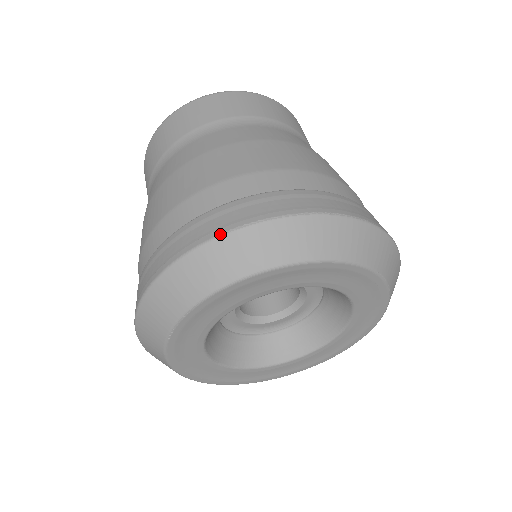
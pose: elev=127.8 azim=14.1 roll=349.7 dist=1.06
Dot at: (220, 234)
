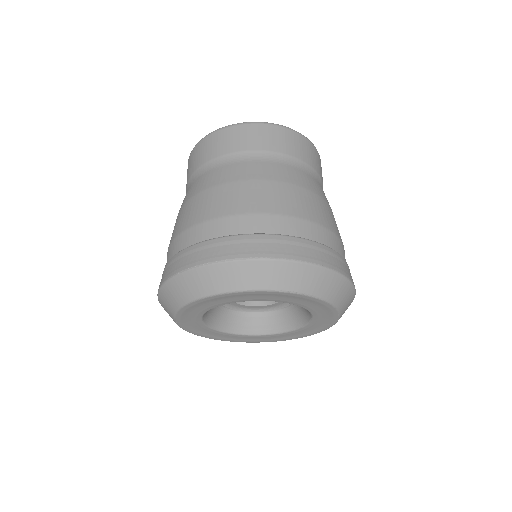
Dot at: (168, 279)
